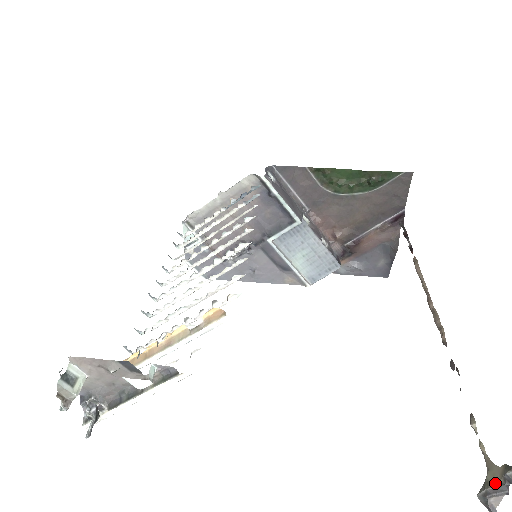
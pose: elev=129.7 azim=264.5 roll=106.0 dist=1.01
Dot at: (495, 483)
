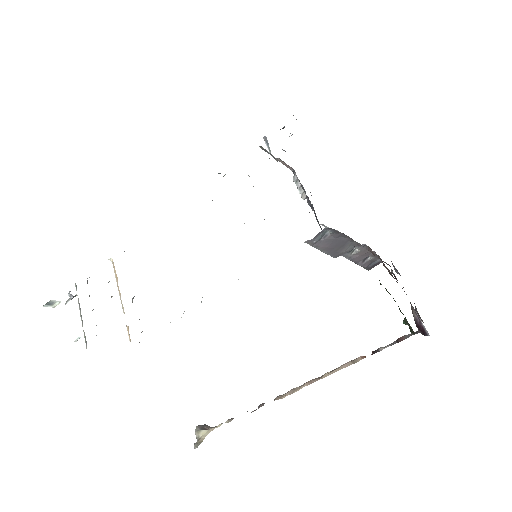
Dot at: (198, 436)
